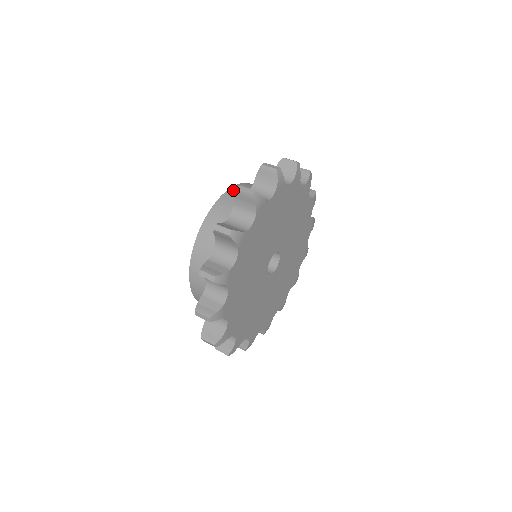
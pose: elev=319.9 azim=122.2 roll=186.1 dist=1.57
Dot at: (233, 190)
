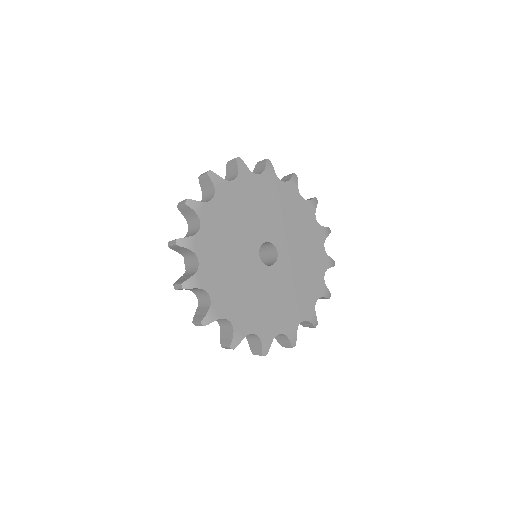
Dot at: occluded
